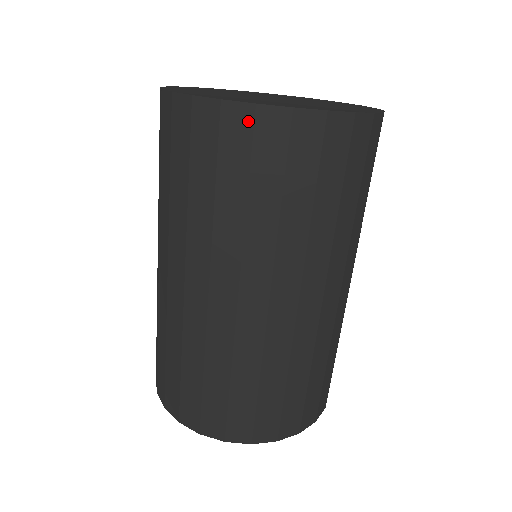
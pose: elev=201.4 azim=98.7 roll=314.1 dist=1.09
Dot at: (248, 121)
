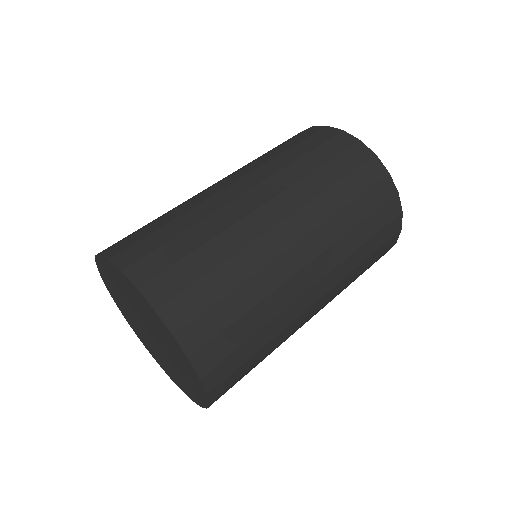
Dot at: (381, 174)
